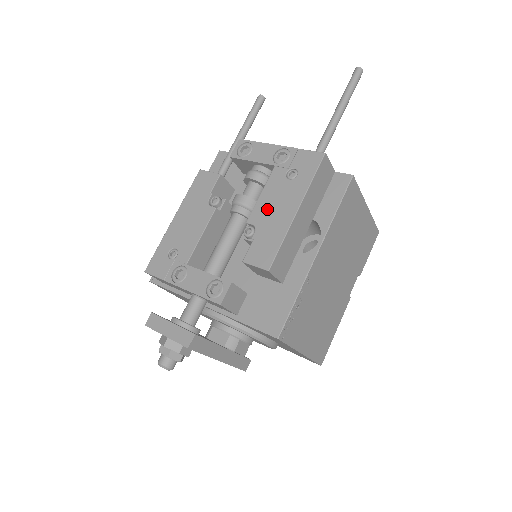
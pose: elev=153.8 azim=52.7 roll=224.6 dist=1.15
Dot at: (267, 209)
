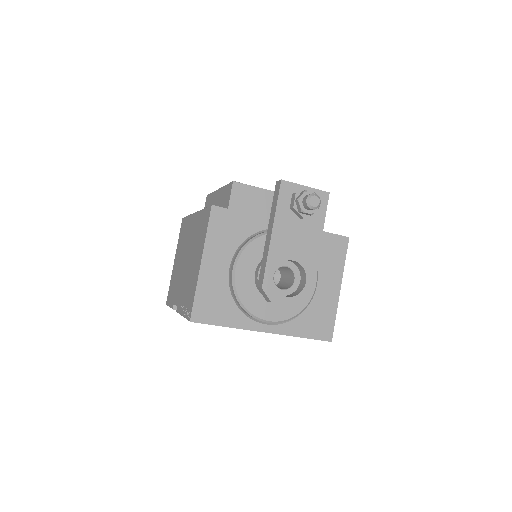
Dot at: occluded
